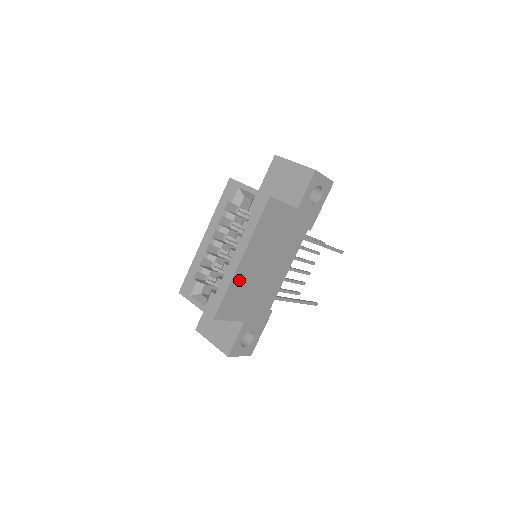
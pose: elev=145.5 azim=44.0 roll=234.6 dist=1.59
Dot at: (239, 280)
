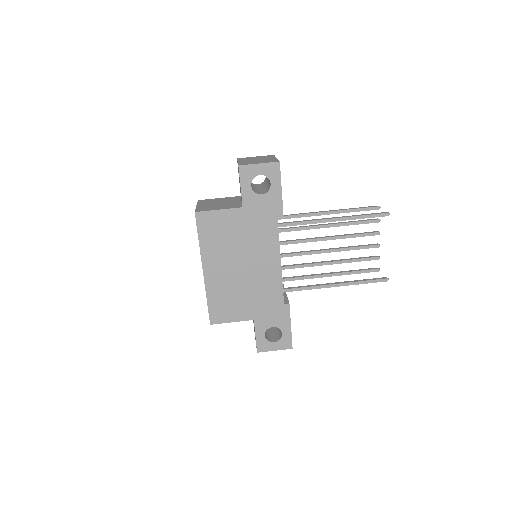
Dot at: (215, 288)
